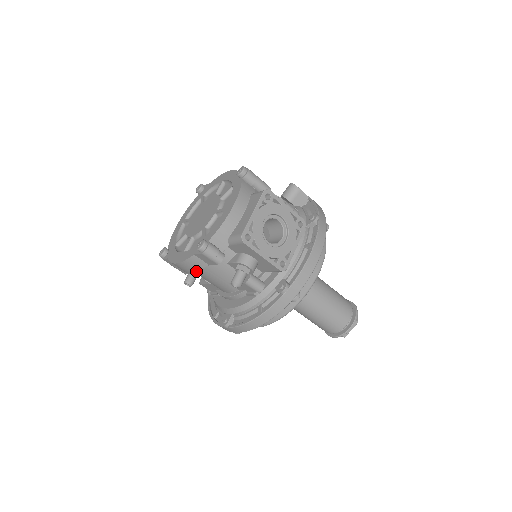
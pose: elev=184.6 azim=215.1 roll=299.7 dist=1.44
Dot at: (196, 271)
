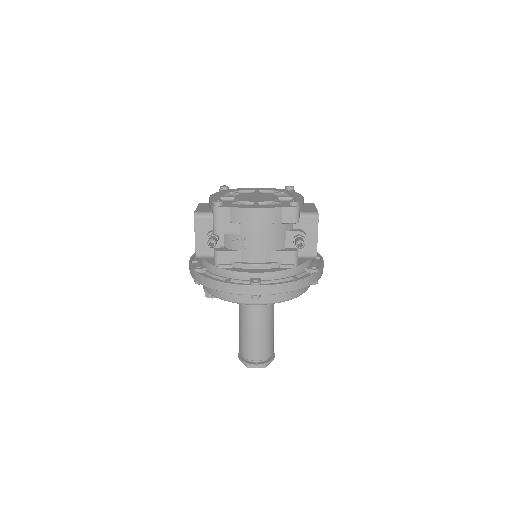
Dot at: (266, 223)
